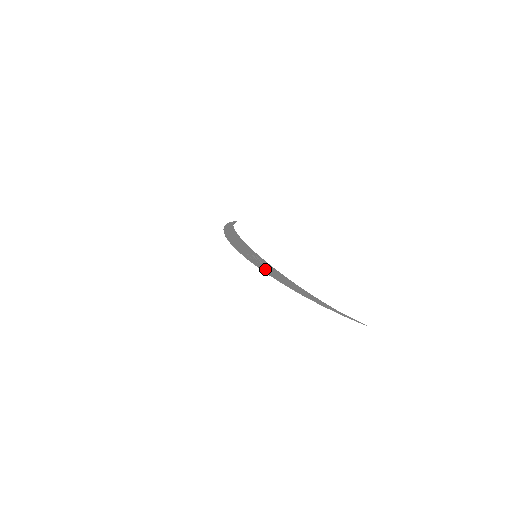
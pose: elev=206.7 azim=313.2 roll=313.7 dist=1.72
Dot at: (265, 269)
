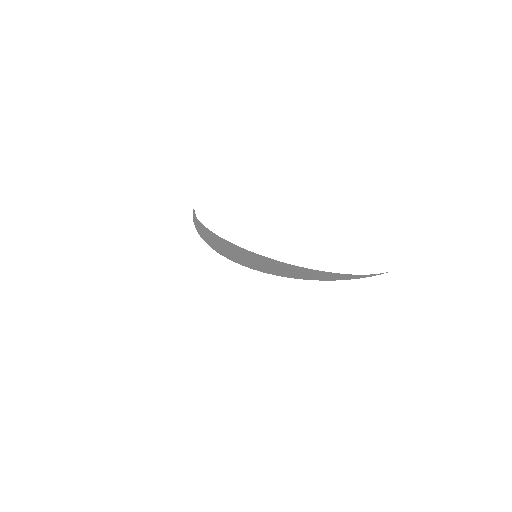
Dot at: (280, 272)
